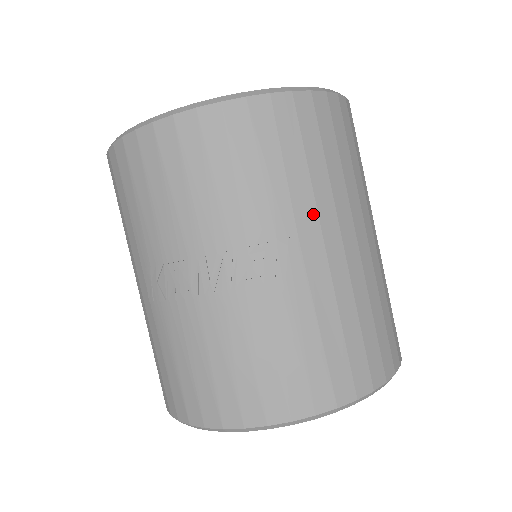
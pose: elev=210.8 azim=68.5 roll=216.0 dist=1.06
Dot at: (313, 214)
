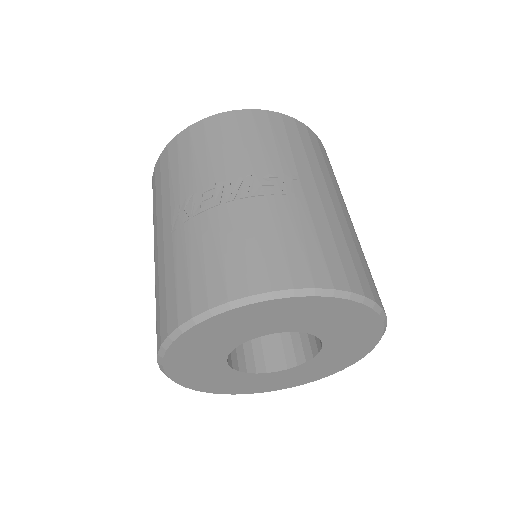
Dot at: (309, 172)
